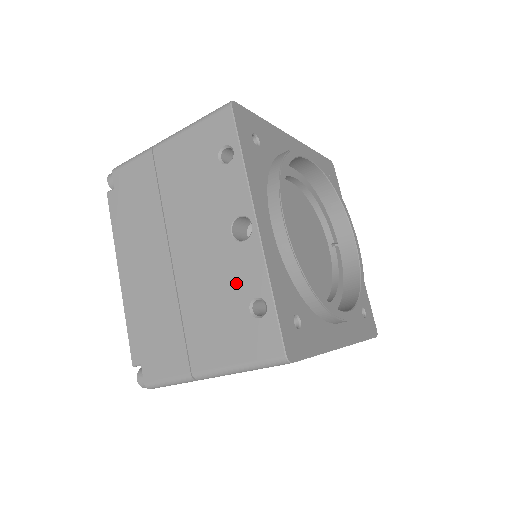
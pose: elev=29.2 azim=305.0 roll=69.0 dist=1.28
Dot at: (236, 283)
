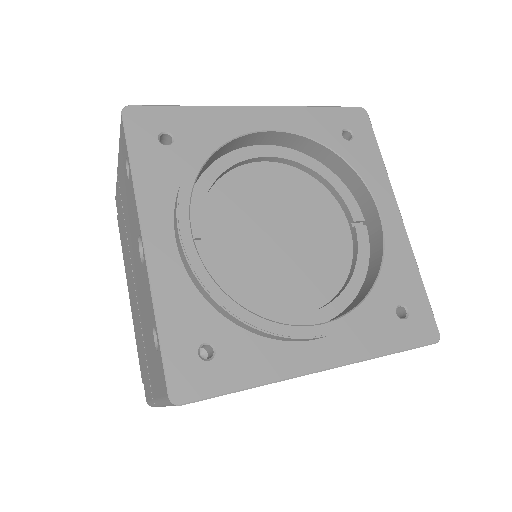
Dot at: (148, 310)
